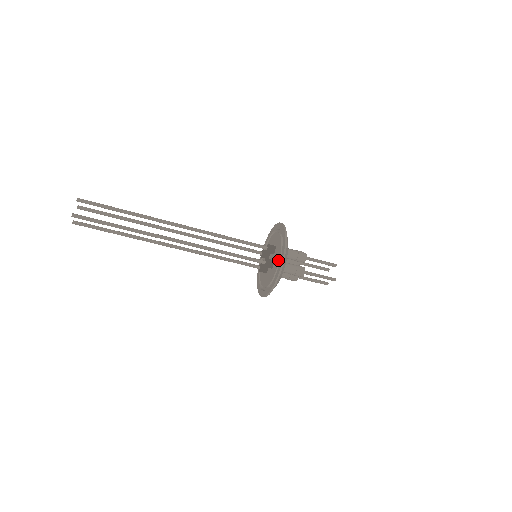
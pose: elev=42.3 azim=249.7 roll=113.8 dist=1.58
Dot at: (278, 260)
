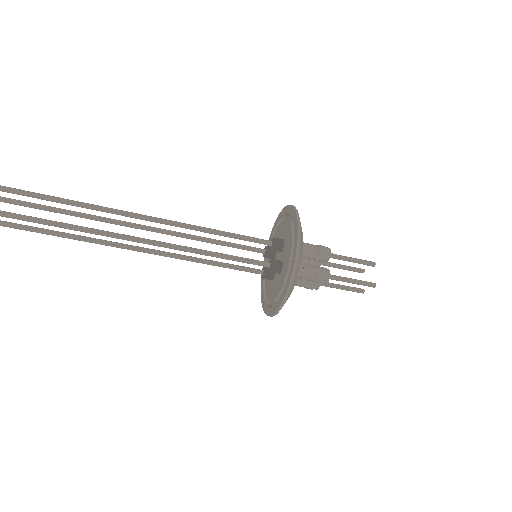
Dot at: (288, 260)
